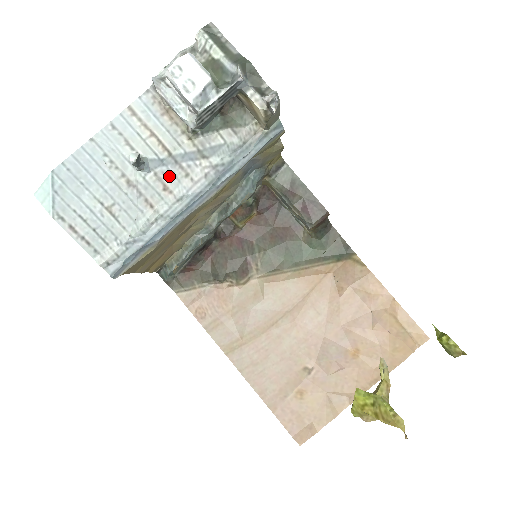
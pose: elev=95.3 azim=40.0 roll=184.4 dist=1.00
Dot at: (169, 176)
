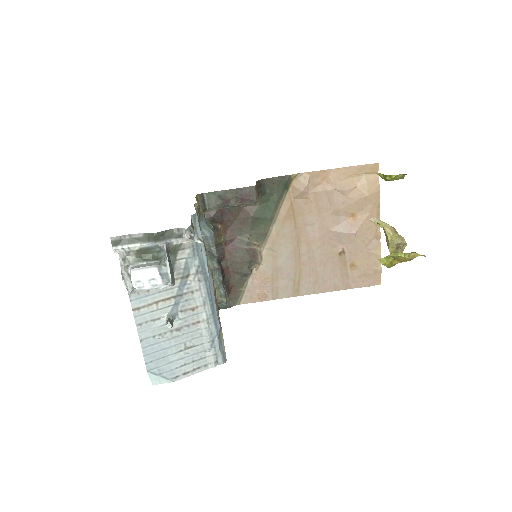
Dot at: (187, 304)
